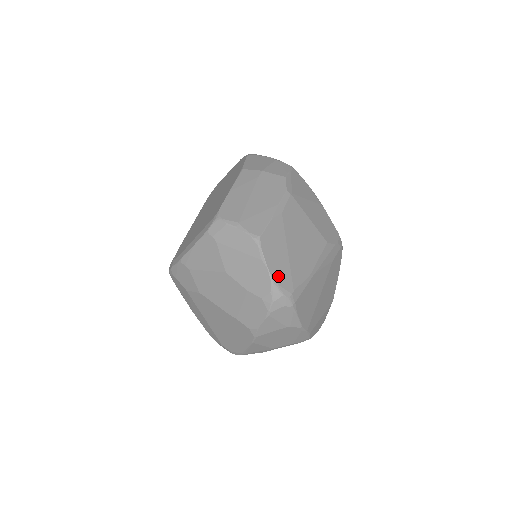
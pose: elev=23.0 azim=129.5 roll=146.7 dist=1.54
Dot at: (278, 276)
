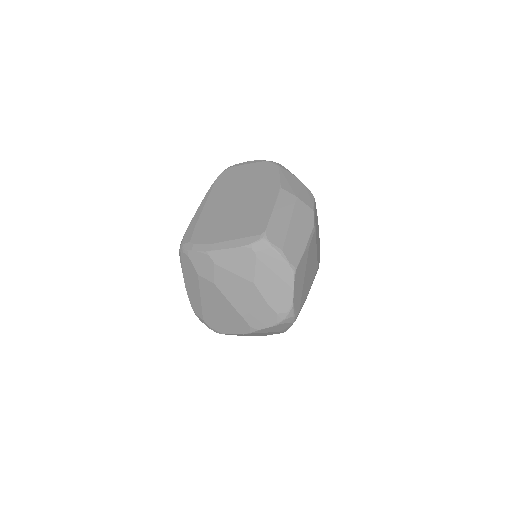
Dot at: (296, 301)
